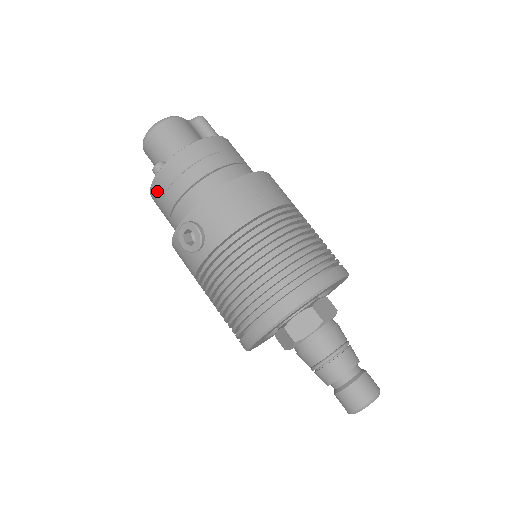
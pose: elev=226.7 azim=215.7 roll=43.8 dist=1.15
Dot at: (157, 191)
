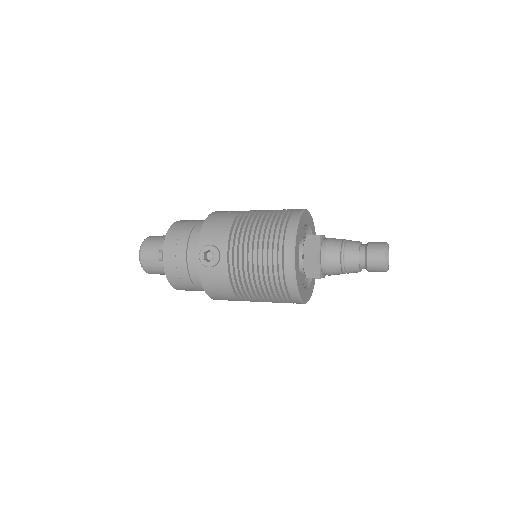
Dot at: (170, 266)
